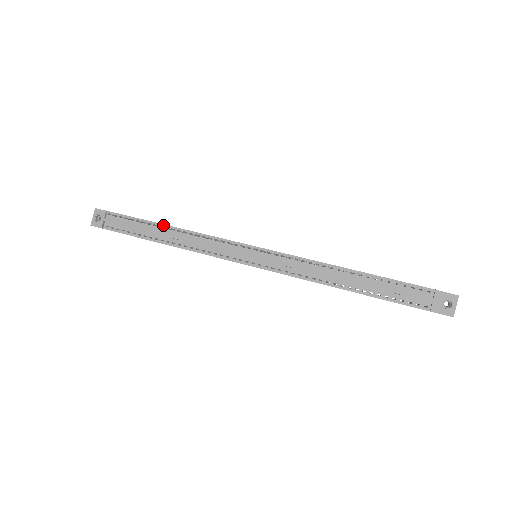
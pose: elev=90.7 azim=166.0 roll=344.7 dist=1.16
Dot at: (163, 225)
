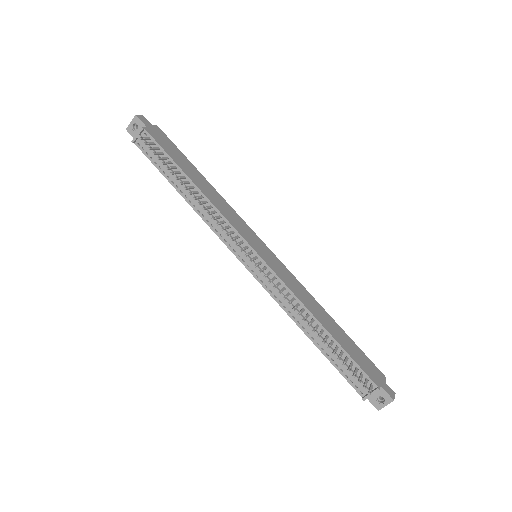
Dot at: (188, 178)
